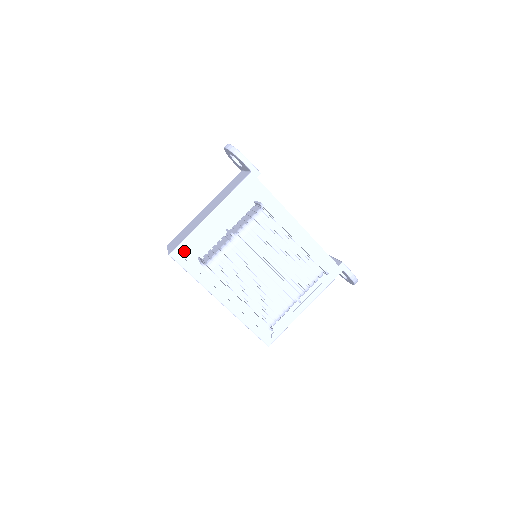
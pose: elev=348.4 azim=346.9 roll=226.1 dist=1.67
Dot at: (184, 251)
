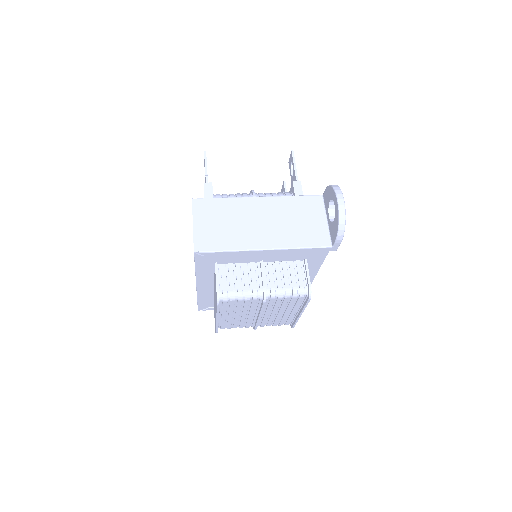
Dot at: (210, 255)
